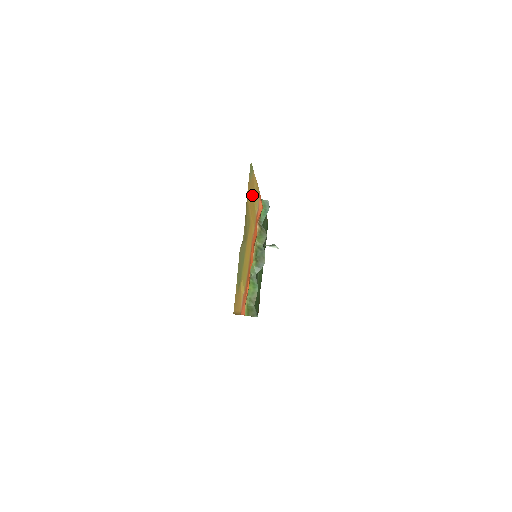
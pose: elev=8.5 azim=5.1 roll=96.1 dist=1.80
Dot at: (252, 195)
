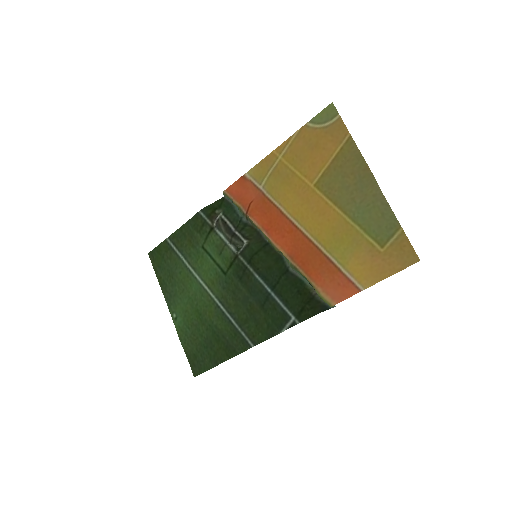
Dot at: (301, 155)
